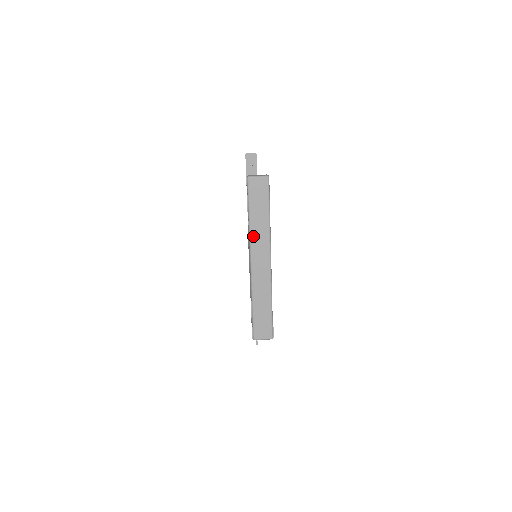
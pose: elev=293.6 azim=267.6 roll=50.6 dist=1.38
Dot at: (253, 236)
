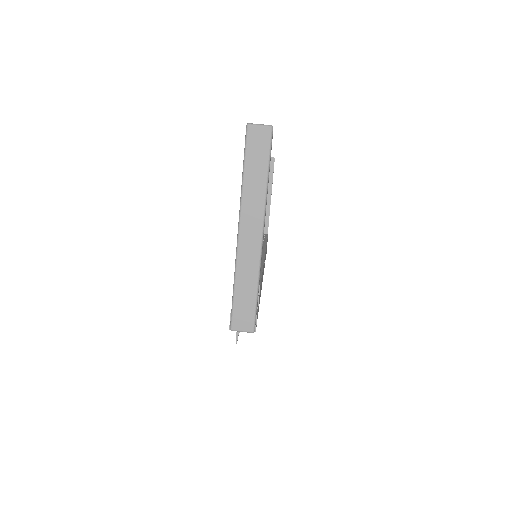
Dot at: (245, 198)
